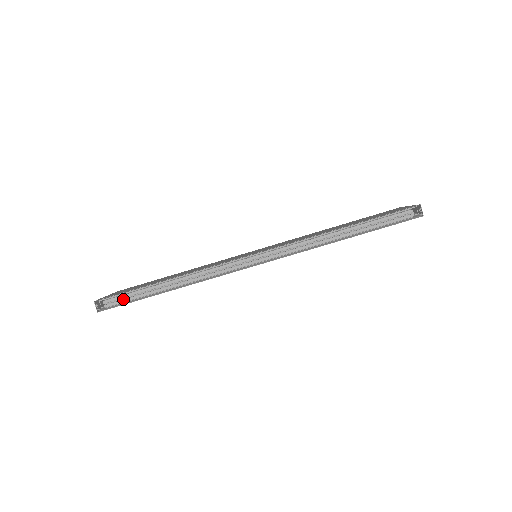
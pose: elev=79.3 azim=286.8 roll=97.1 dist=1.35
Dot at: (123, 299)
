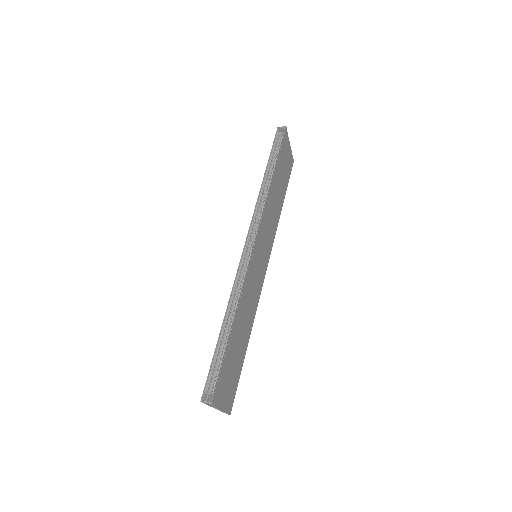
Dot at: (214, 371)
